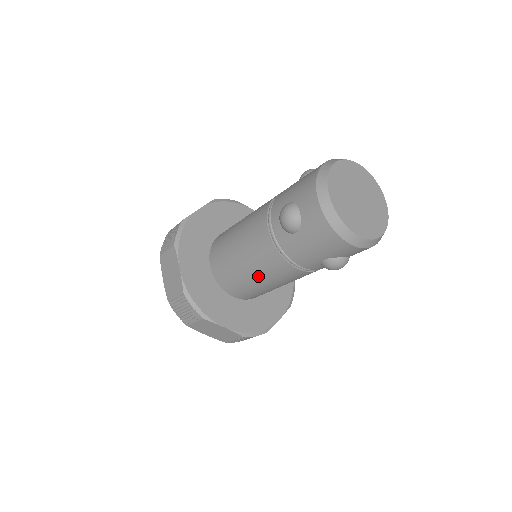
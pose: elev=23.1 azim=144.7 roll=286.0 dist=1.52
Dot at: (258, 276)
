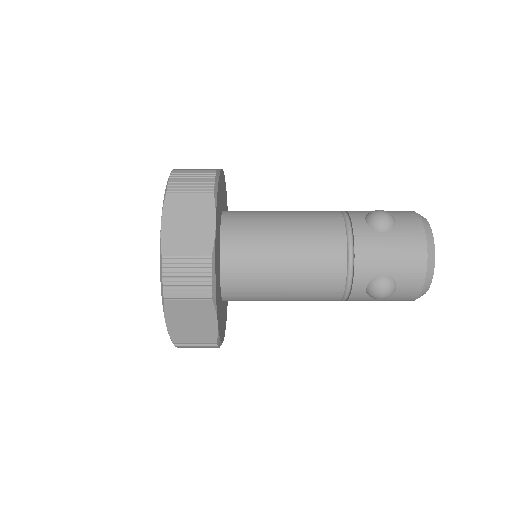
Dot at: occluded
